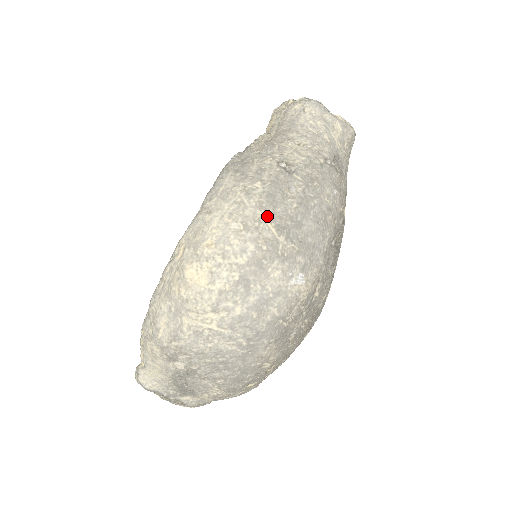
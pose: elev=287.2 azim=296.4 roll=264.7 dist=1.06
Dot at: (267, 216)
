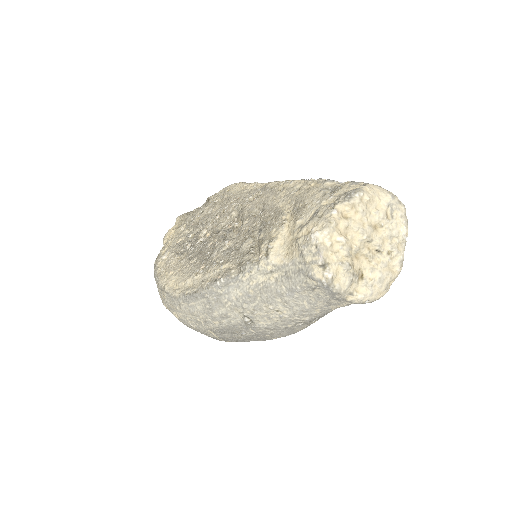
Dot at: (215, 333)
